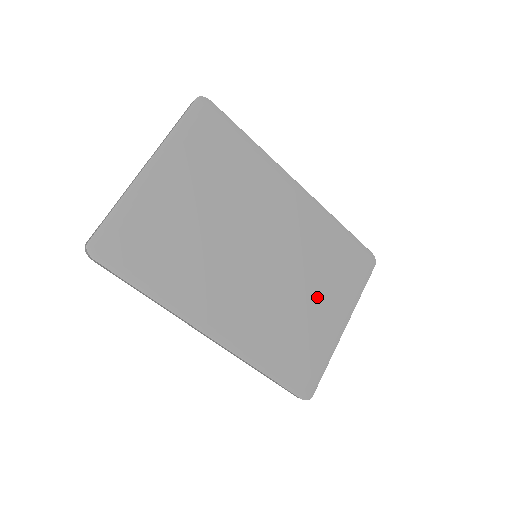
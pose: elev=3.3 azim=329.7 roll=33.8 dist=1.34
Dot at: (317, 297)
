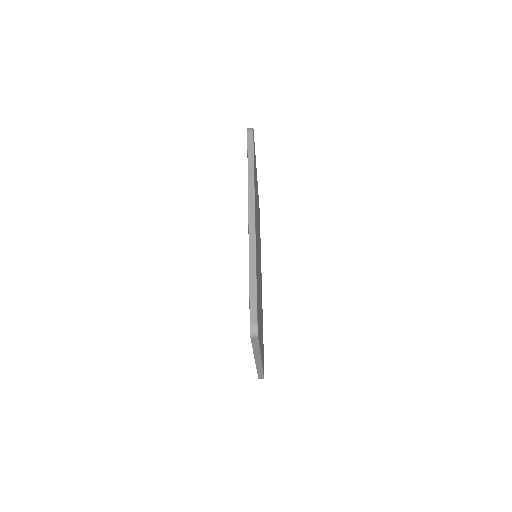
Dot at: occluded
